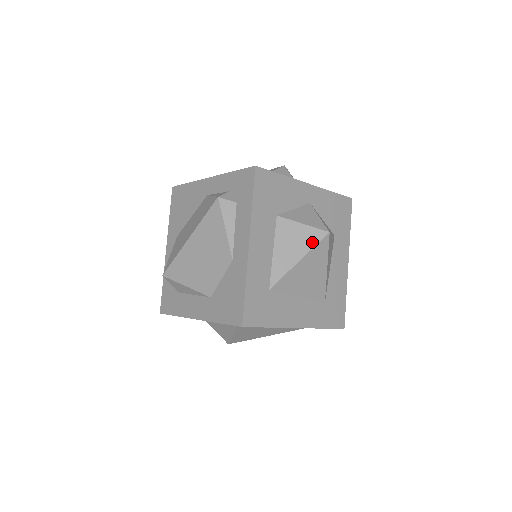
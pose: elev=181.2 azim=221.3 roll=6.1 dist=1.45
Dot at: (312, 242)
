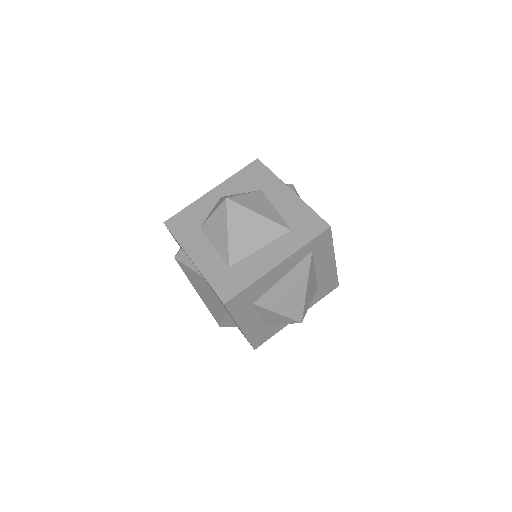
Dot at: (224, 215)
